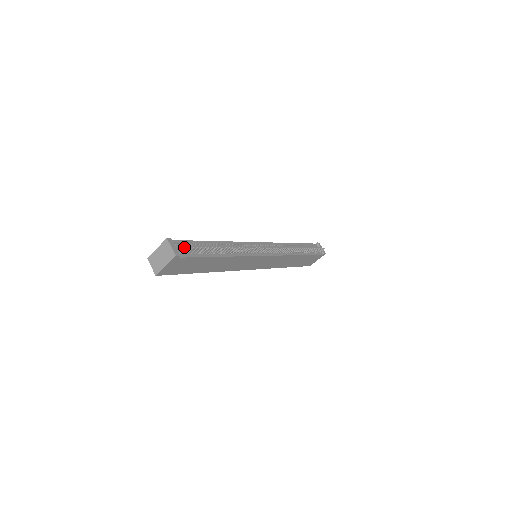
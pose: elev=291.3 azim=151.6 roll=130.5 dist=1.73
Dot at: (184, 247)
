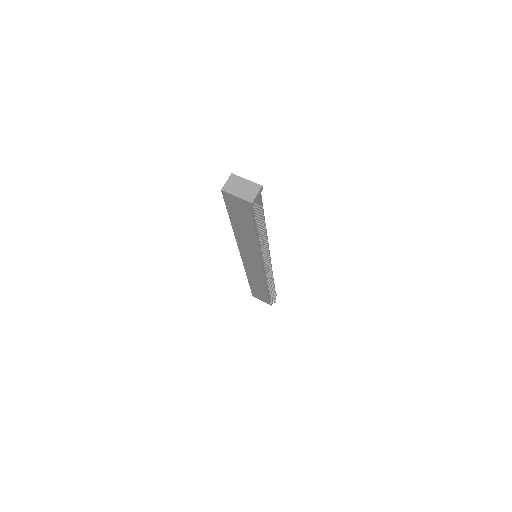
Dot at: (259, 204)
